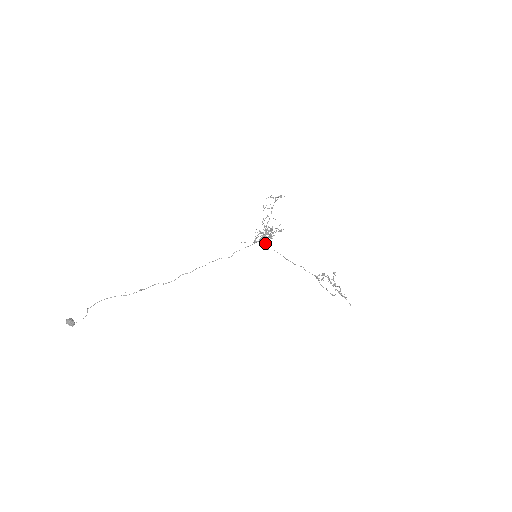
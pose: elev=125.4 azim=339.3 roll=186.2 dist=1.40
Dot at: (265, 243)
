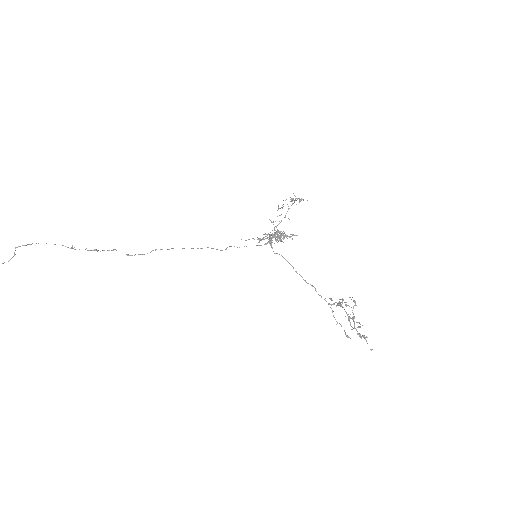
Dot at: (271, 243)
